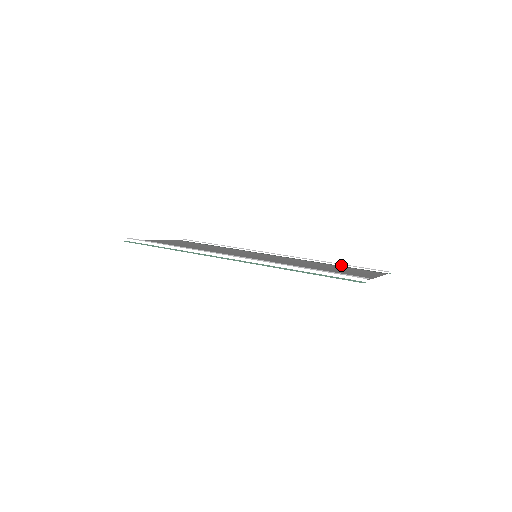
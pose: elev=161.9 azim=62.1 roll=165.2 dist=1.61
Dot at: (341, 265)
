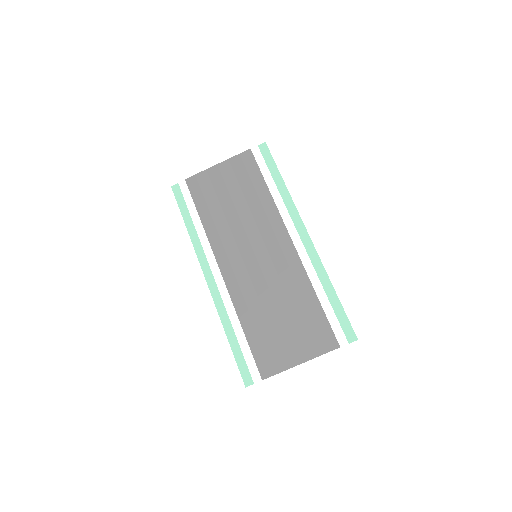
Dot at: (320, 303)
